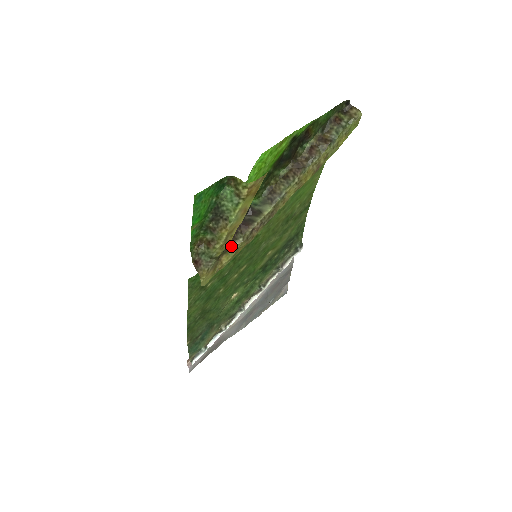
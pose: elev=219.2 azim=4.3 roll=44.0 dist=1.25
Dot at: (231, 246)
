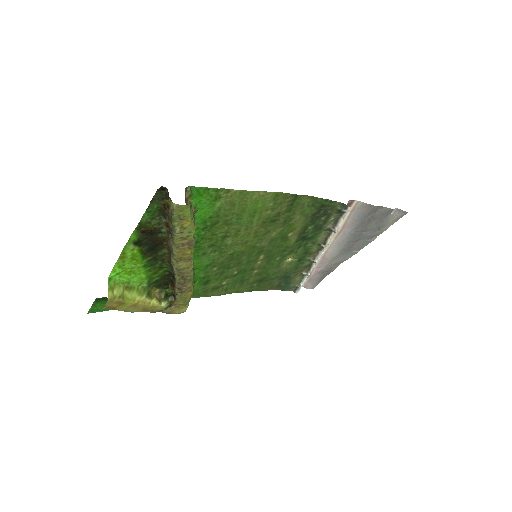
Dot at: (176, 296)
